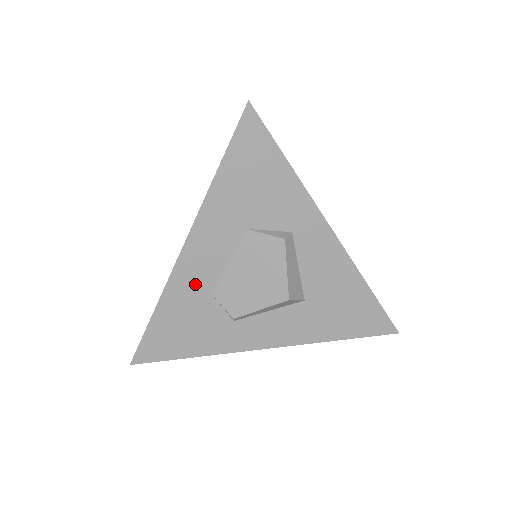
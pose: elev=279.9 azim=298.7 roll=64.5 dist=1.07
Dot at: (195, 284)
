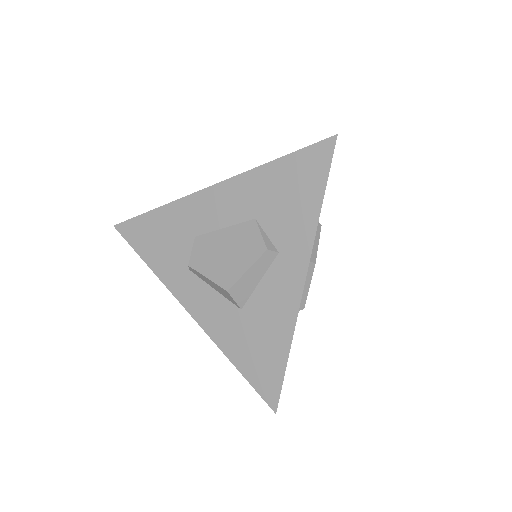
Dot at: (193, 218)
